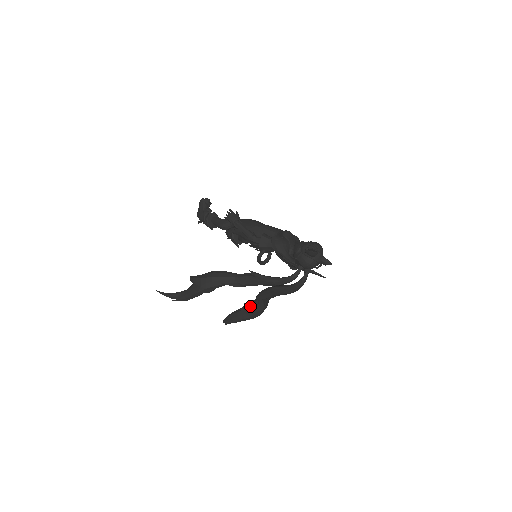
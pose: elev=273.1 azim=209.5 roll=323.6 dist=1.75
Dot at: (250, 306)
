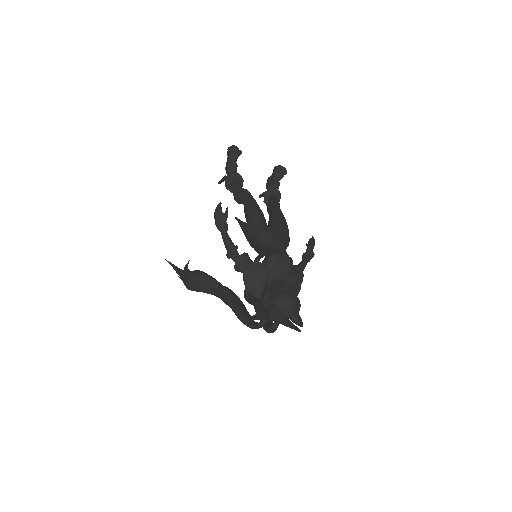
Dot at: occluded
